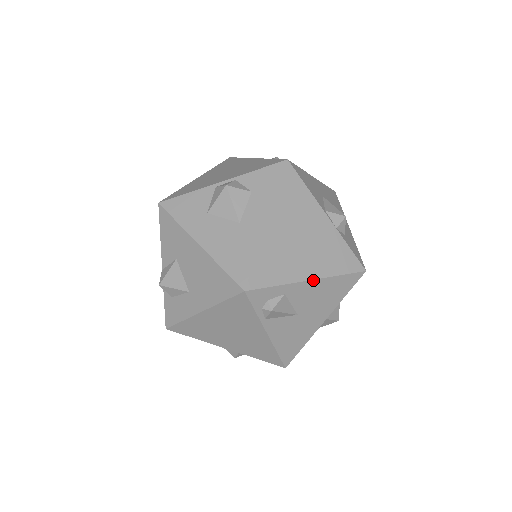
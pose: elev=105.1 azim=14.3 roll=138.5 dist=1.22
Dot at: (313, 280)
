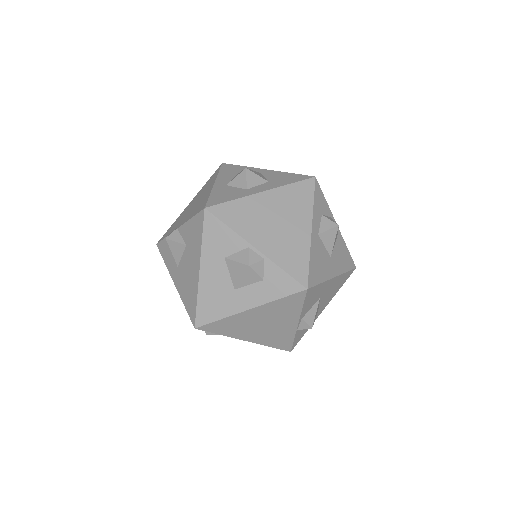
Dot at: (248, 341)
